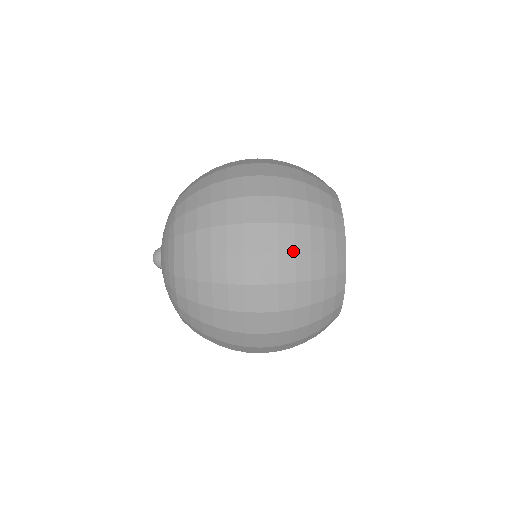
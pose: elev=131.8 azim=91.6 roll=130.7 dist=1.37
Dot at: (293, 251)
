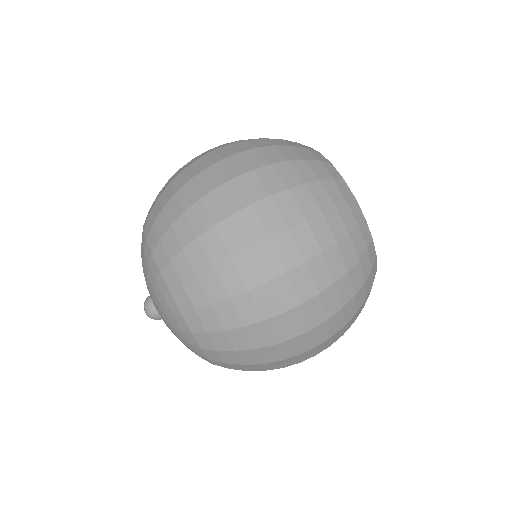
Dot at: (284, 188)
